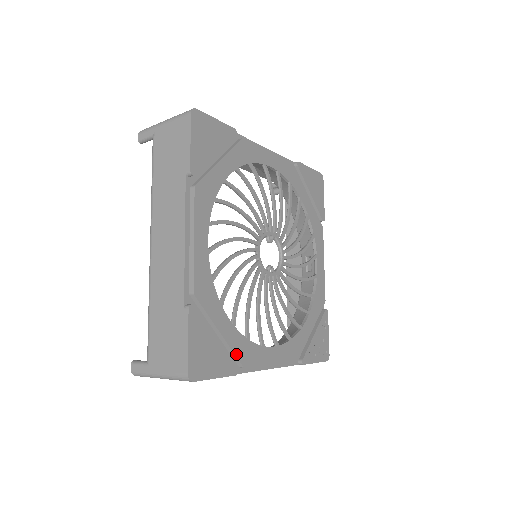
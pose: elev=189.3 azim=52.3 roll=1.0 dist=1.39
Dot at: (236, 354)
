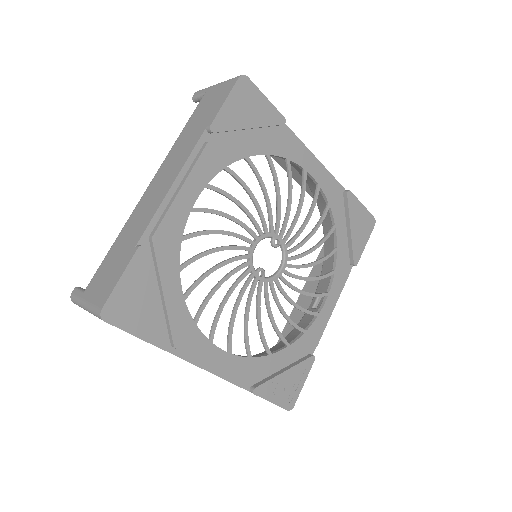
Dot at: (172, 328)
